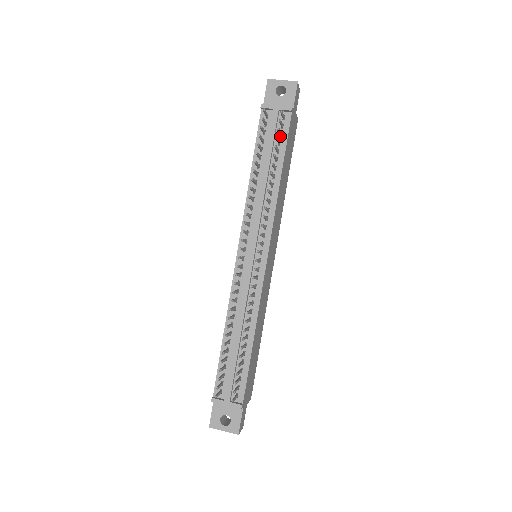
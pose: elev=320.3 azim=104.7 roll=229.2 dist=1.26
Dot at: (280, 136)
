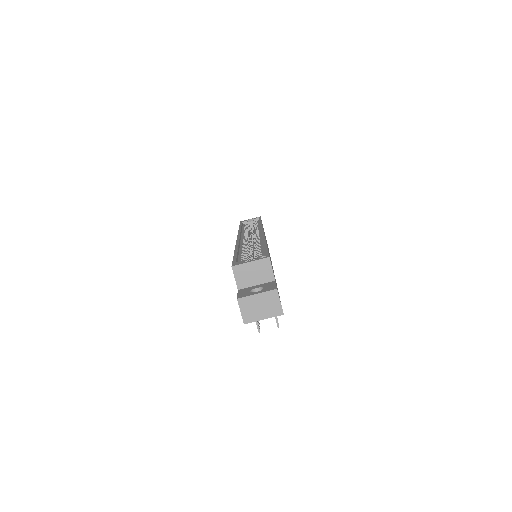
Dot at: occluded
